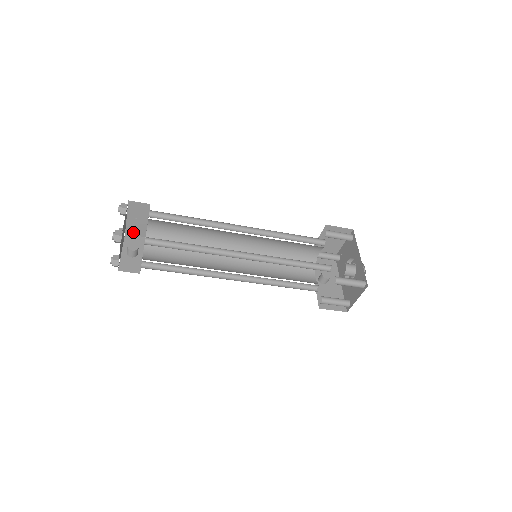
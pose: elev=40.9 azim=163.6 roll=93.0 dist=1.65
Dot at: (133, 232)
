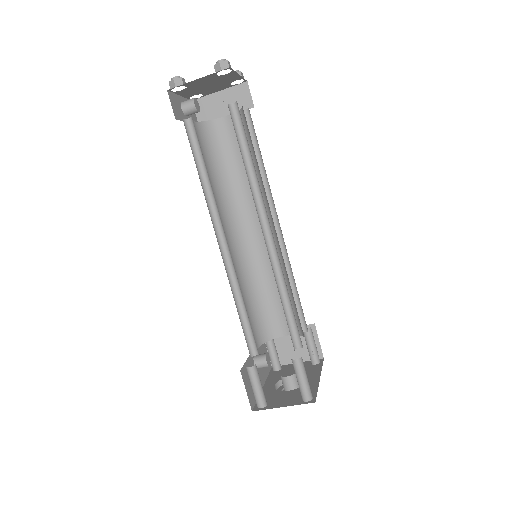
Dot at: (200, 108)
